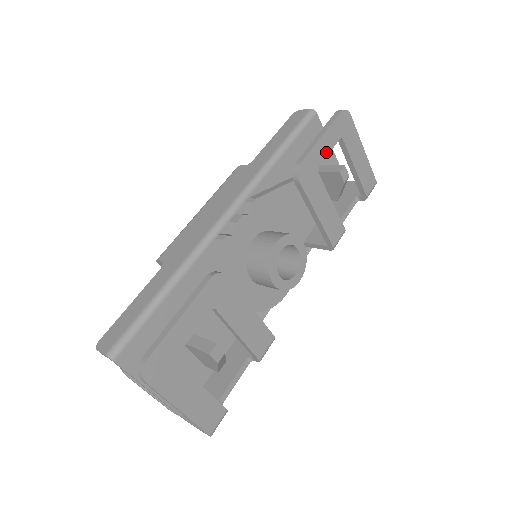
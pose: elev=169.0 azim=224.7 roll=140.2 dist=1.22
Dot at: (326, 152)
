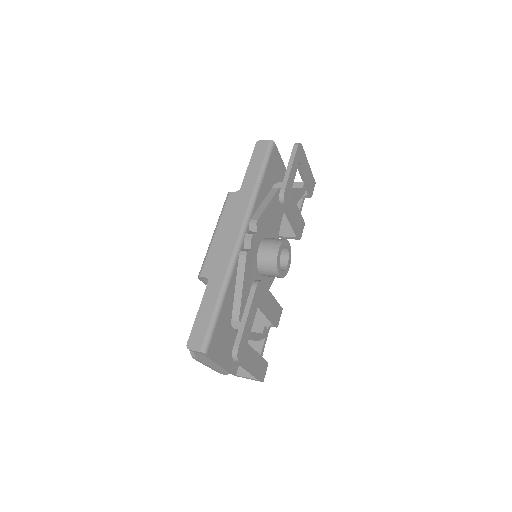
Dot at: (294, 177)
